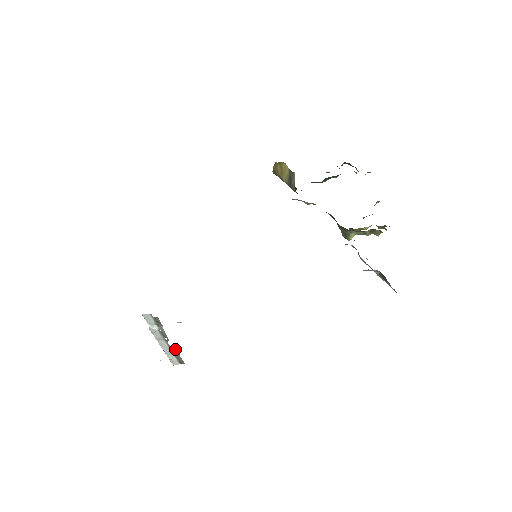
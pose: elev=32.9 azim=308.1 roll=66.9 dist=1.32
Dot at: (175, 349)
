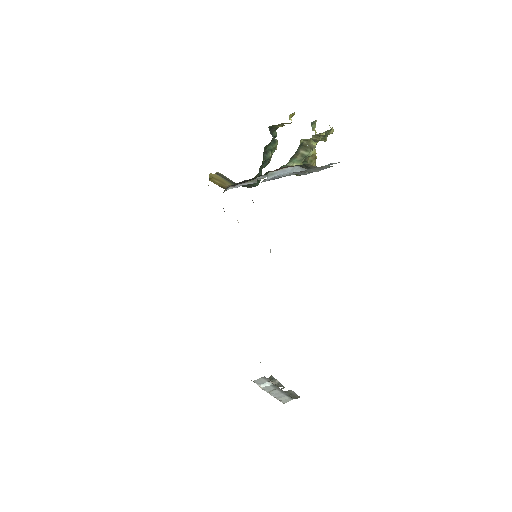
Dot at: (290, 391)
